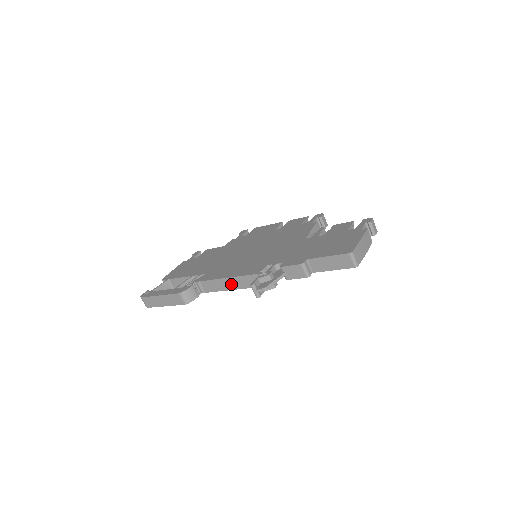
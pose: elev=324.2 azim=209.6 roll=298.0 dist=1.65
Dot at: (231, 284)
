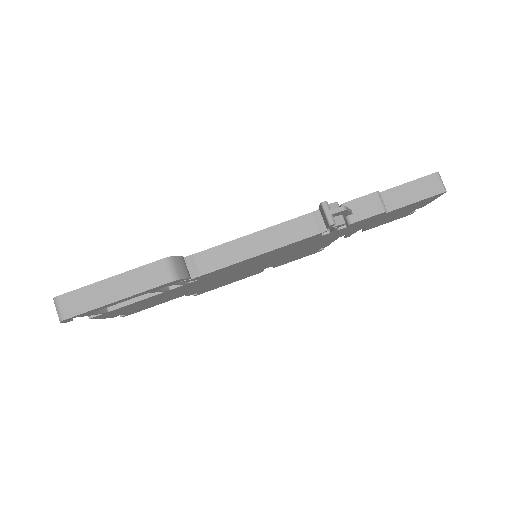
Dot at: (259, 244)
